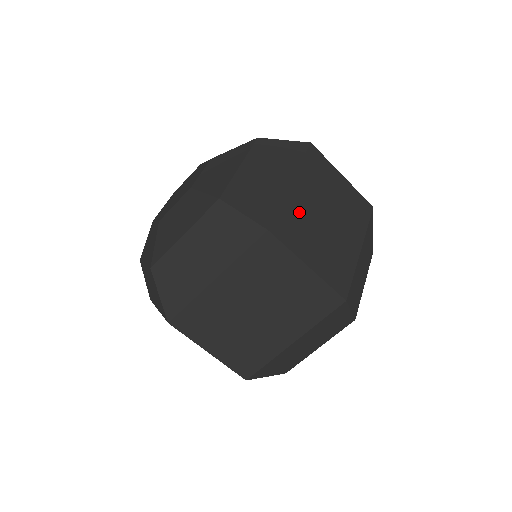
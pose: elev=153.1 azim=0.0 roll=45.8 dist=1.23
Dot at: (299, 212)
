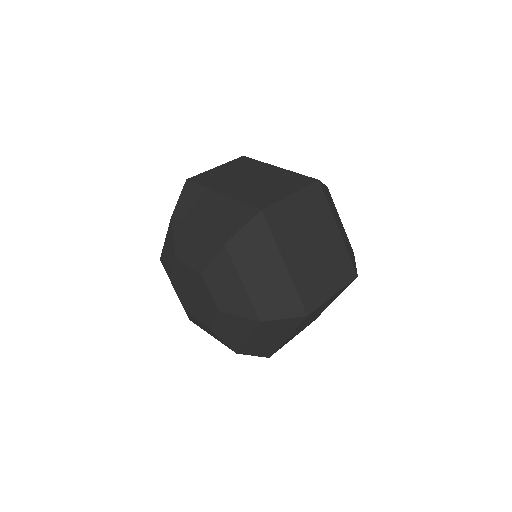
Dot at: (304, 275)
